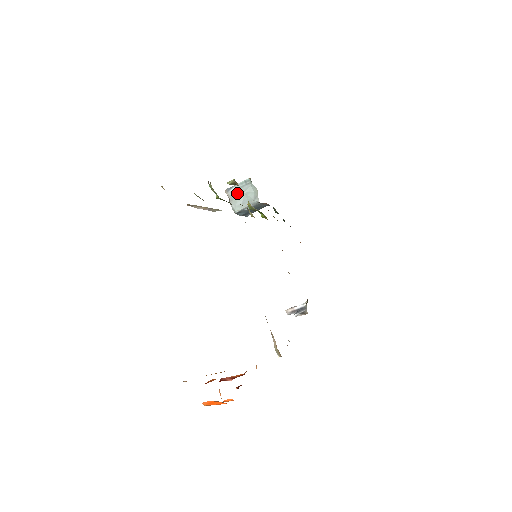
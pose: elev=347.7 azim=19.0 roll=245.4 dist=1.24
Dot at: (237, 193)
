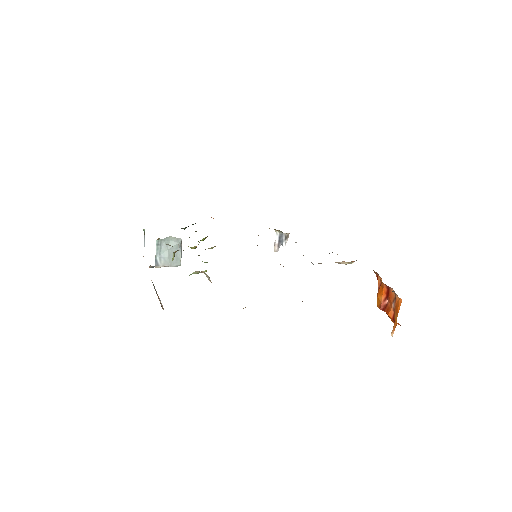
Dot at: (165, 257)
